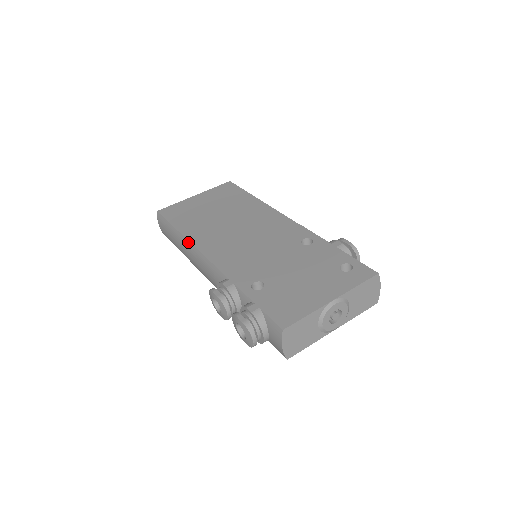
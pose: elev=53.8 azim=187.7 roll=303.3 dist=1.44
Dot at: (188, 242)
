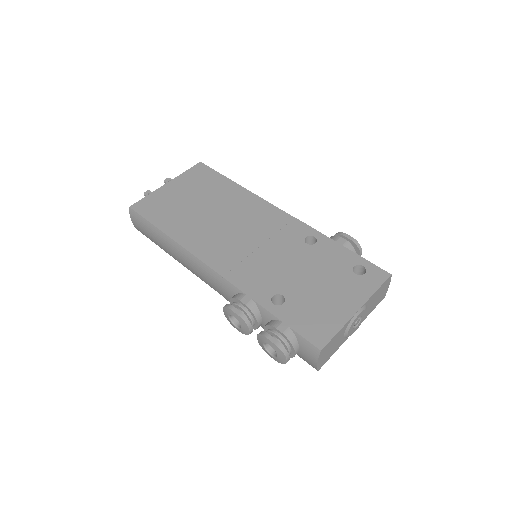
Dot at: (181, 248)
